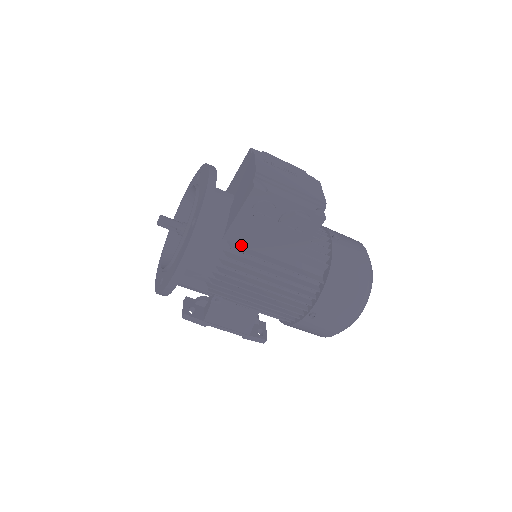
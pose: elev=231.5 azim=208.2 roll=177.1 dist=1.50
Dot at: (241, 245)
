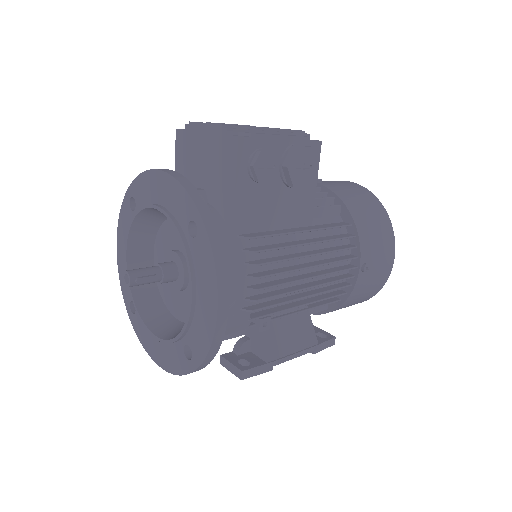
Dot at: (254, 232)
